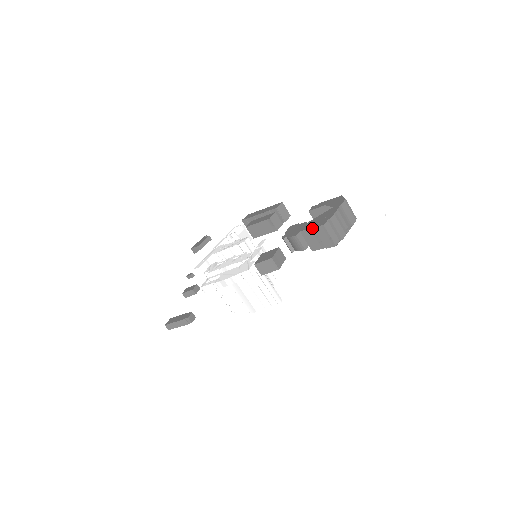
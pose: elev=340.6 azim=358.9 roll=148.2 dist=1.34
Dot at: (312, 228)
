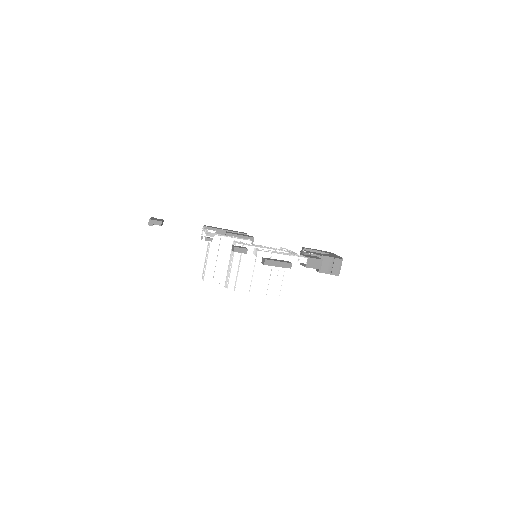
Dot at: (332, 257)
